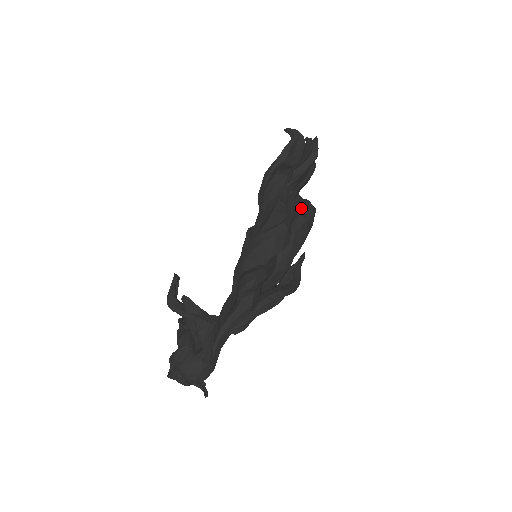
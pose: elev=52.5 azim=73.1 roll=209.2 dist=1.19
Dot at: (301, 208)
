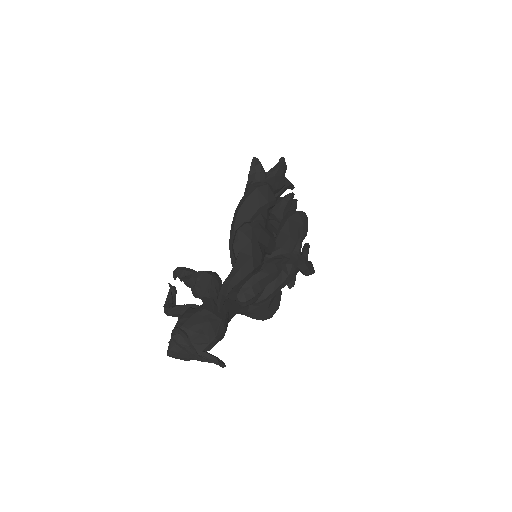
Dot at: occluded
